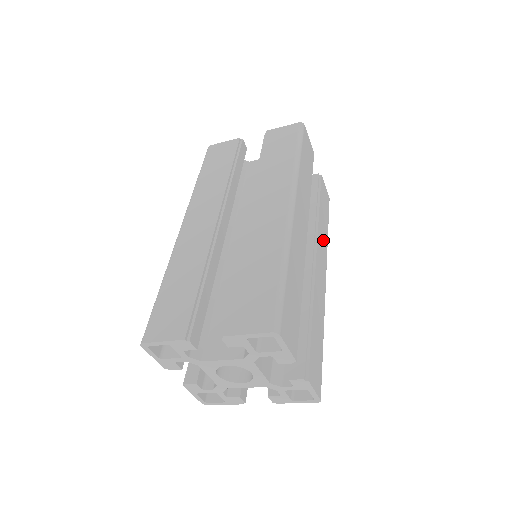
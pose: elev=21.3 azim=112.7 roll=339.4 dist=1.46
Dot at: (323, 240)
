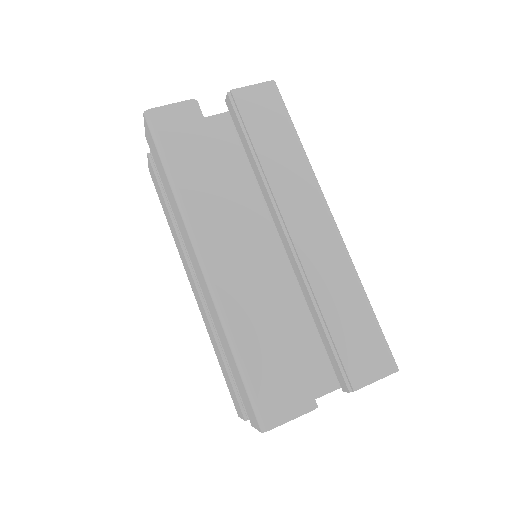
Dot at: (291, 176)
